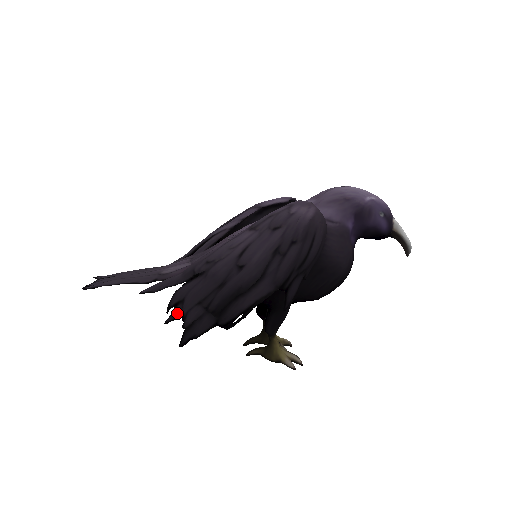
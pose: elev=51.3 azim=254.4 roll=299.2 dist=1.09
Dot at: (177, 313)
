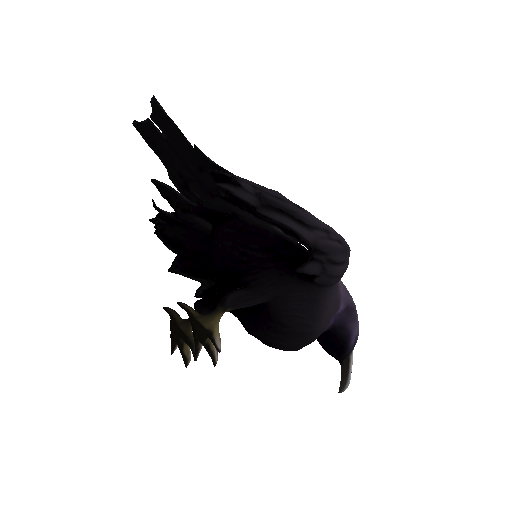
Dot at: (226, 174)
